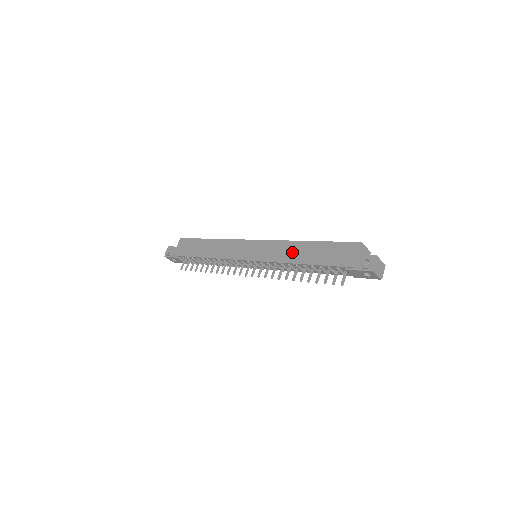
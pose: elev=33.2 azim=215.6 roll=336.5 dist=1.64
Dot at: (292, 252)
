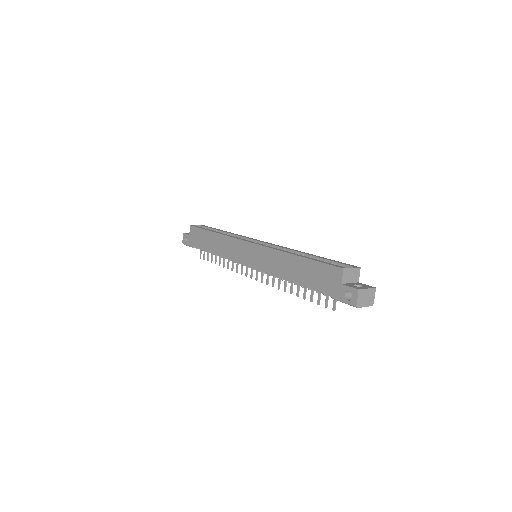
Dot at: (282, 266)
